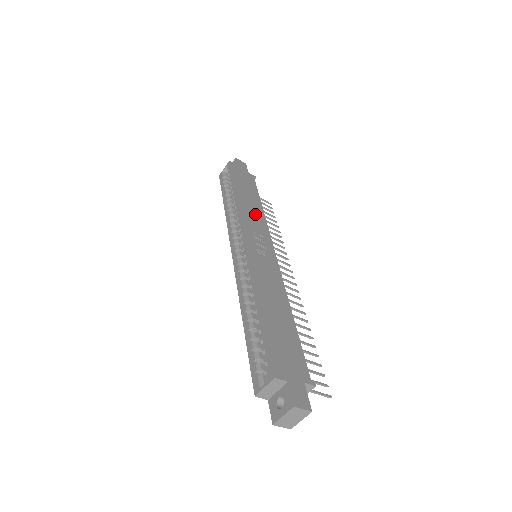
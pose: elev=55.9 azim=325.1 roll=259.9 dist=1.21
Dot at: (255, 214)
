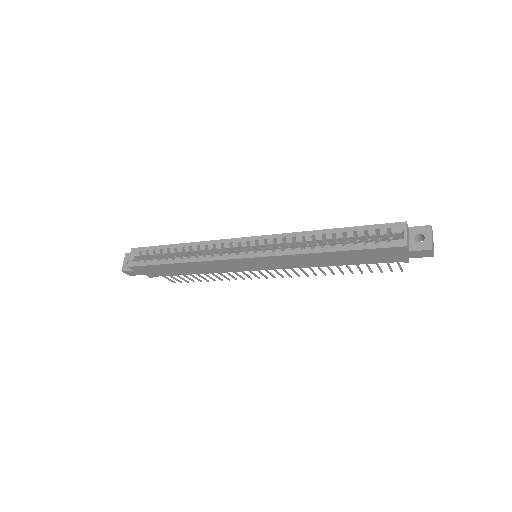
Dot at: occluded
